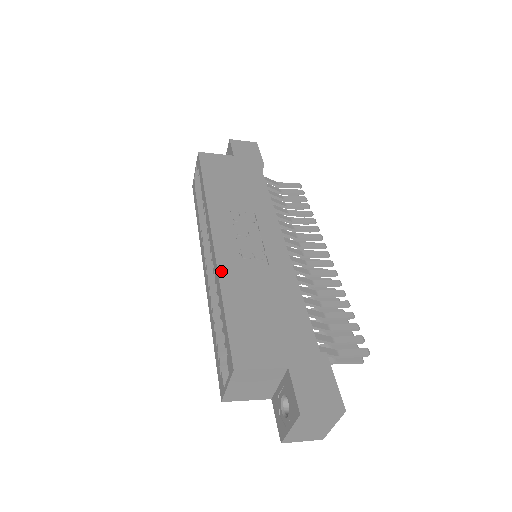
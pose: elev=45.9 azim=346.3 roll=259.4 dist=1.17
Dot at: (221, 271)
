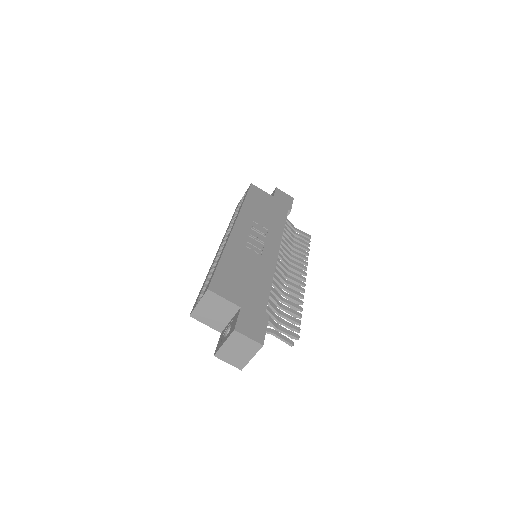
Dot at: (229, 244)
